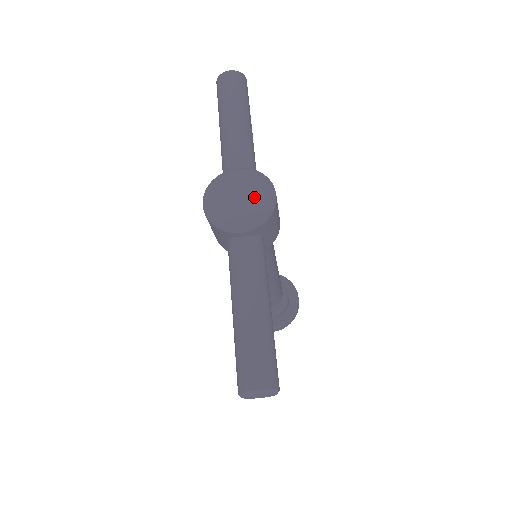
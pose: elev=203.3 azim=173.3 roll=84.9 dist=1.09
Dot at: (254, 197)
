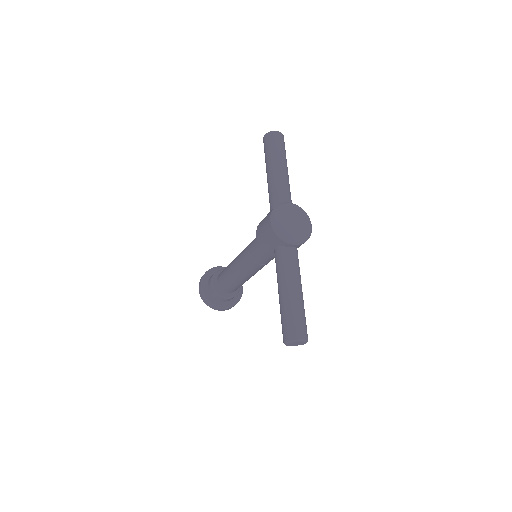
Dot at: (301, 224)
